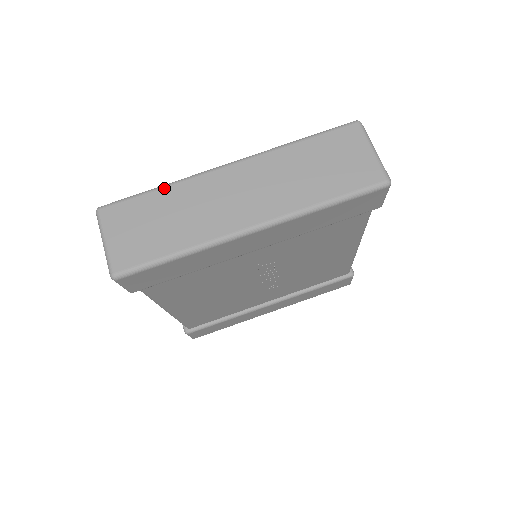
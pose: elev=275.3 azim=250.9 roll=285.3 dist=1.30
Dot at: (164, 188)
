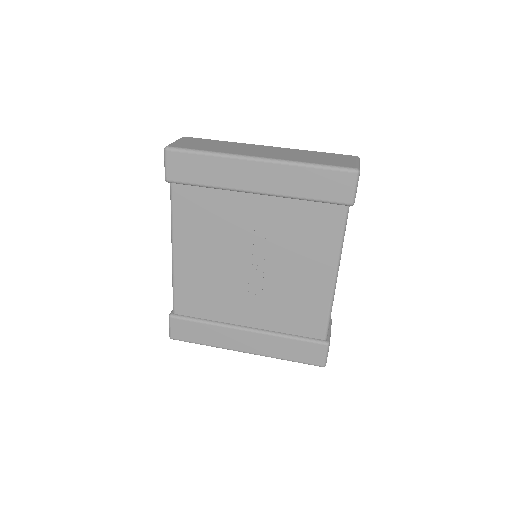
Dot at: (225, 141)
